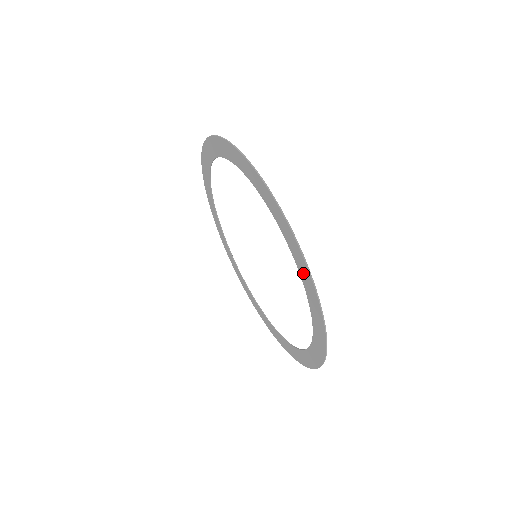
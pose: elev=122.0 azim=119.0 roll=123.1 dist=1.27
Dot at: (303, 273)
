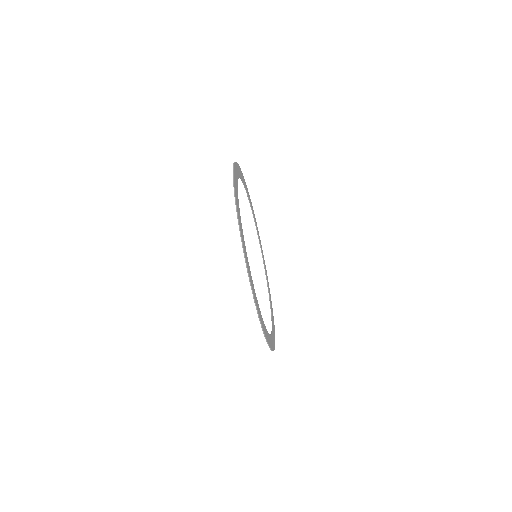
Dot at: (265, 331)
